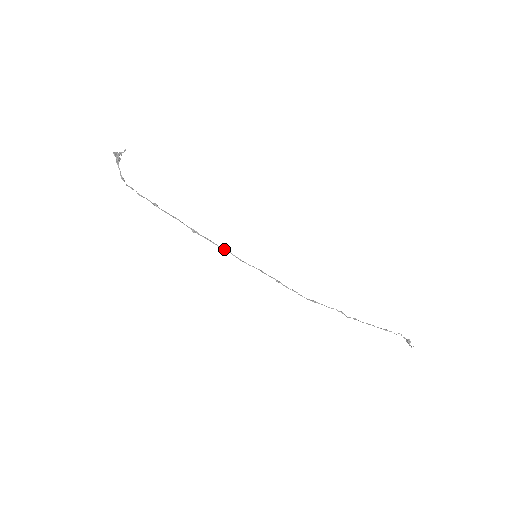
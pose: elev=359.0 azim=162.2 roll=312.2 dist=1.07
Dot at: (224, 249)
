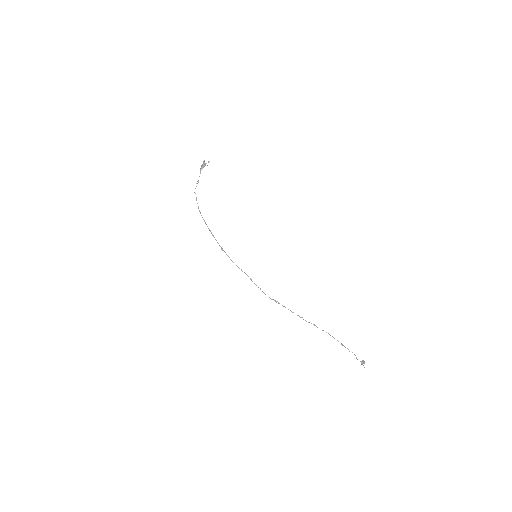
Dot at: (221, 248)
